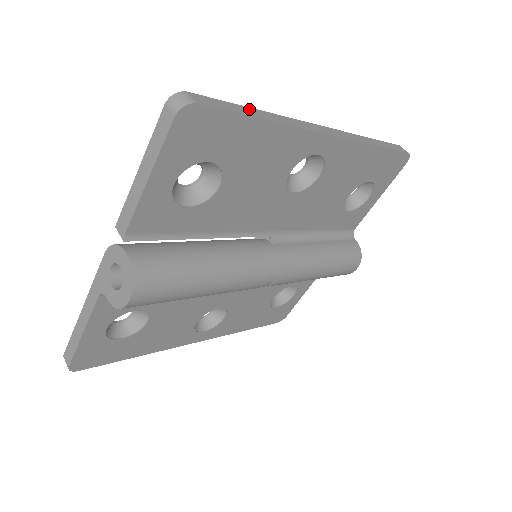
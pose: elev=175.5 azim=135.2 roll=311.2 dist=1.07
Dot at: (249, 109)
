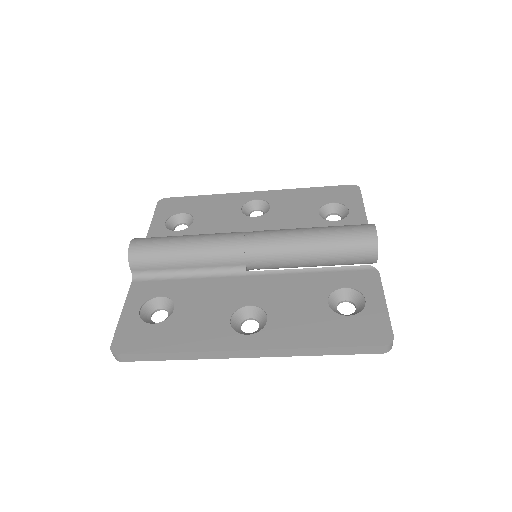
Dot at: occluded
